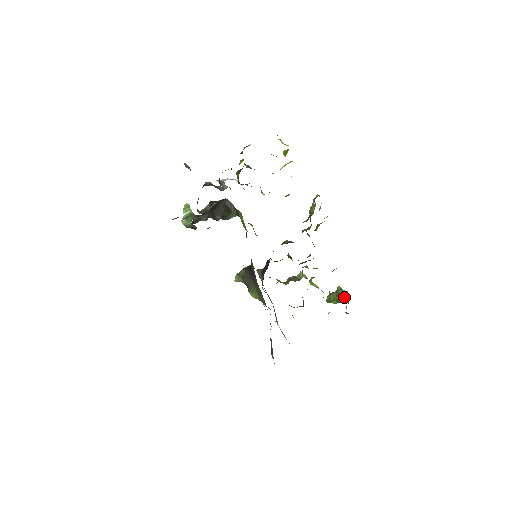
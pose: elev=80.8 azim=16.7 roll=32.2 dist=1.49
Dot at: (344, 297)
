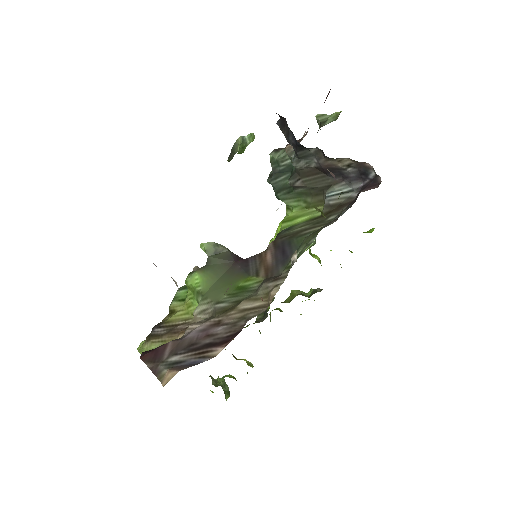
Dot at: (227, 394)
